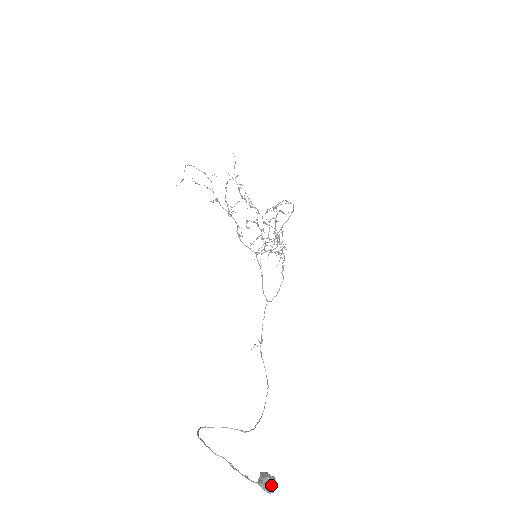
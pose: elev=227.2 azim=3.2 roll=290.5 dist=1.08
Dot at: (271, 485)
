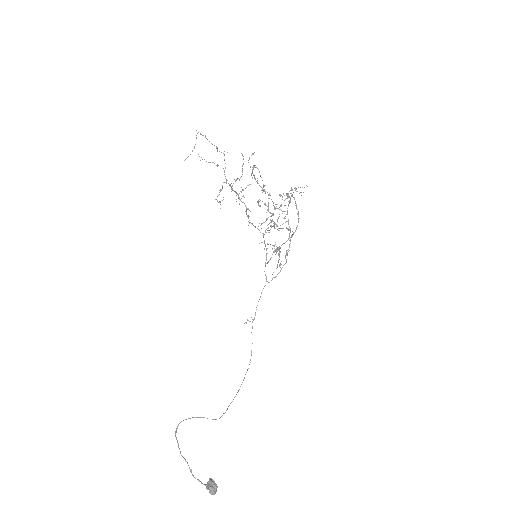
Dot at: (213, 493)
